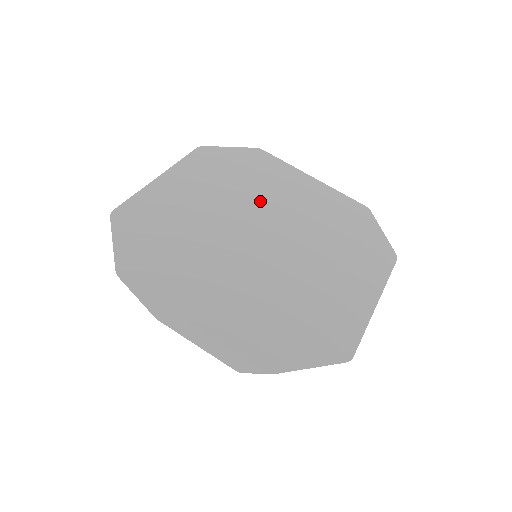
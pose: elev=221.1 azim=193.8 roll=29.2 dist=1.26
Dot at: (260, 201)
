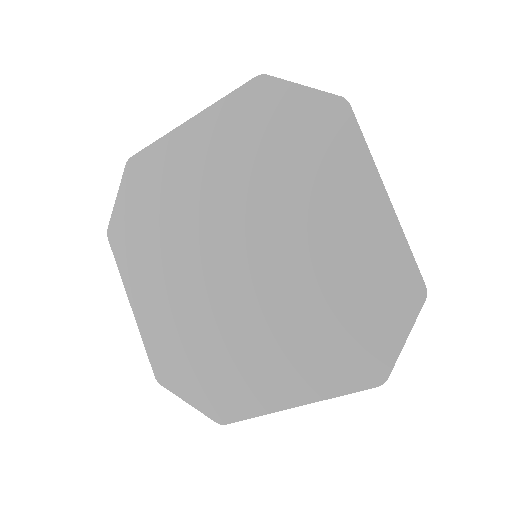
Dot at: (196, 223)
